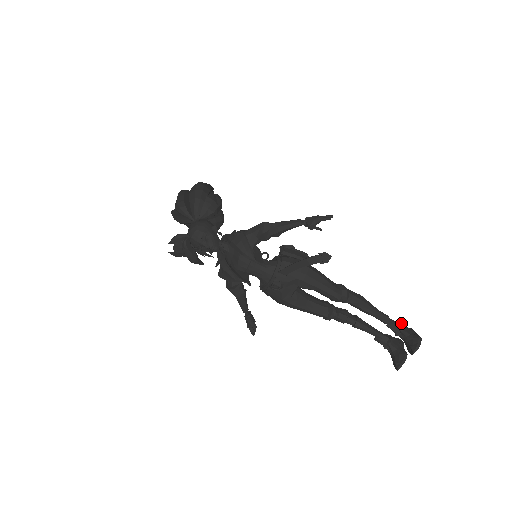
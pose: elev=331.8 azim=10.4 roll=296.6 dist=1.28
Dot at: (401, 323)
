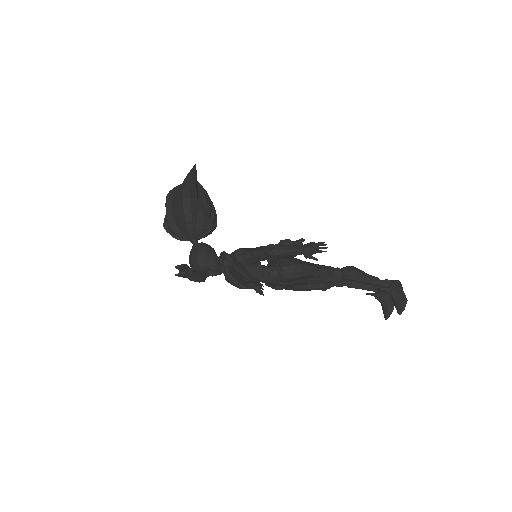
Dot at: (390, 282)
